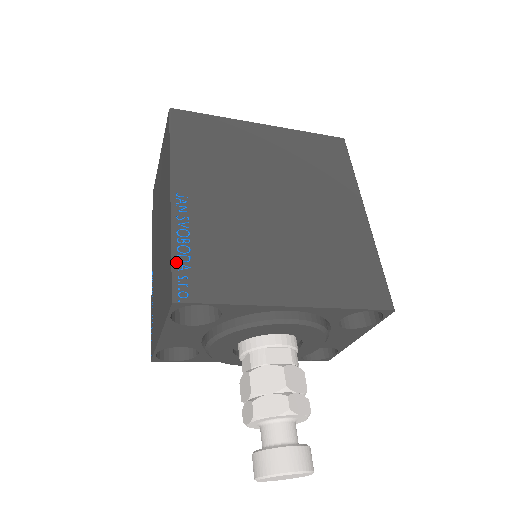
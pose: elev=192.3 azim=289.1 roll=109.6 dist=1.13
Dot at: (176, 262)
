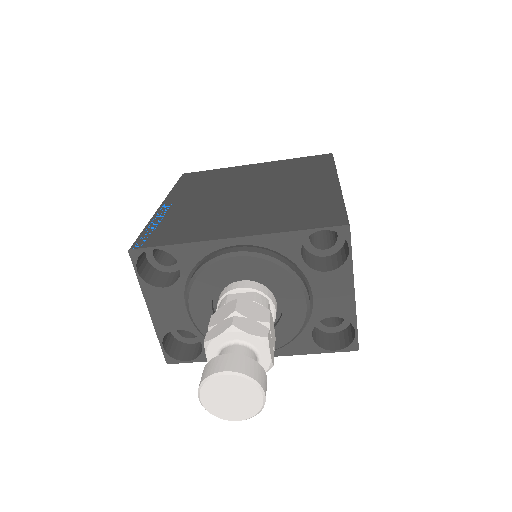
Dot at: (143, 232)
